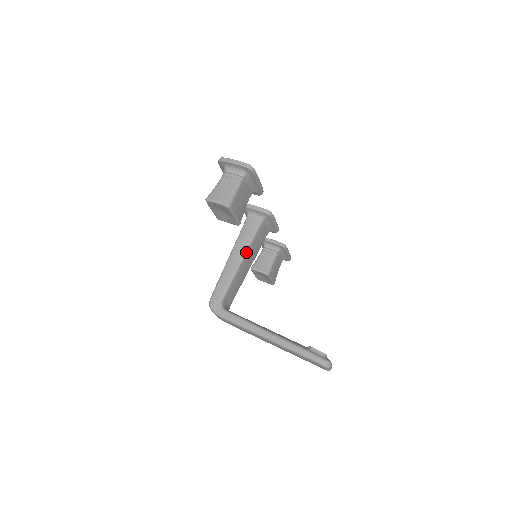
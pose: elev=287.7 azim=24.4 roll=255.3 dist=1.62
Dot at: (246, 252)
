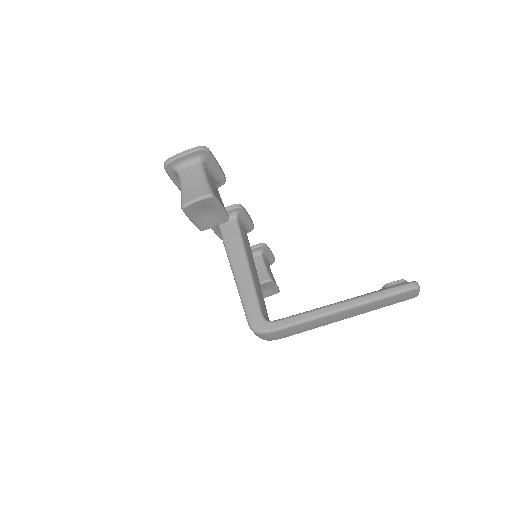
Dot at: (246, 256)
